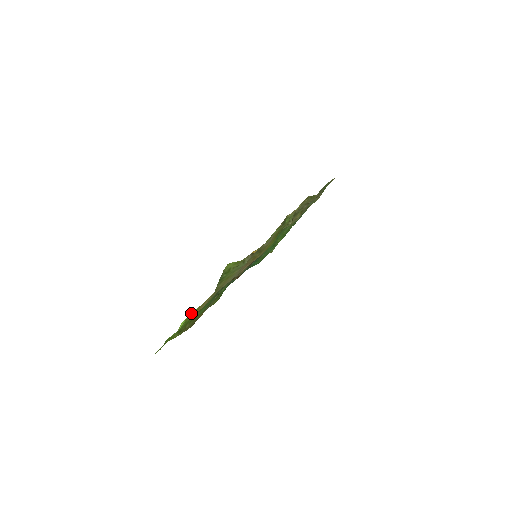
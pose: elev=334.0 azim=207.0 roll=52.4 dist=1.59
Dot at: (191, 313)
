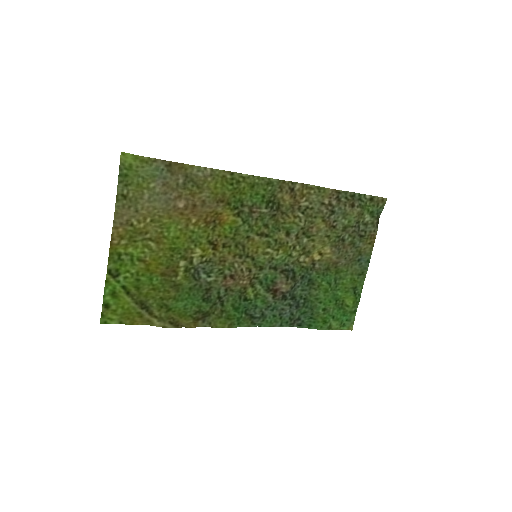
Dot at: (126, 251)
